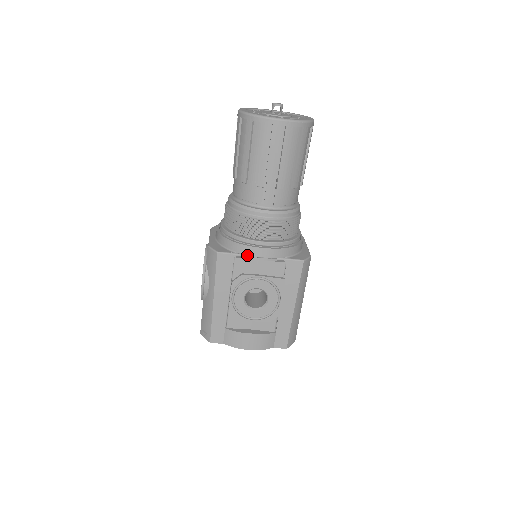
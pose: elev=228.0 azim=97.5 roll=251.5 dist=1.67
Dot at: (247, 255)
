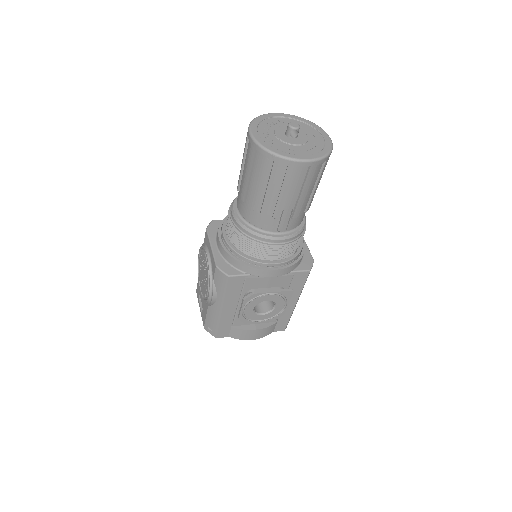
Dot at: (258, 276)
